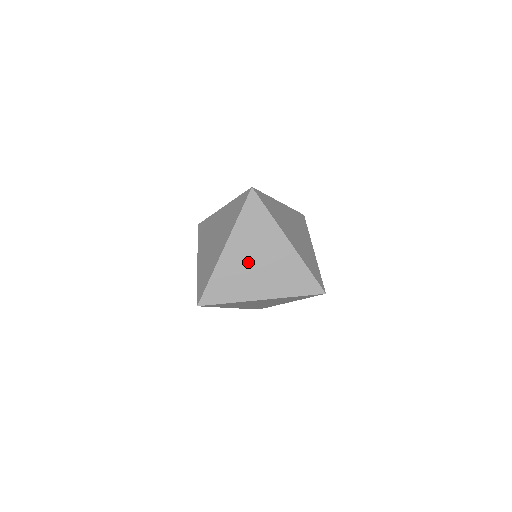
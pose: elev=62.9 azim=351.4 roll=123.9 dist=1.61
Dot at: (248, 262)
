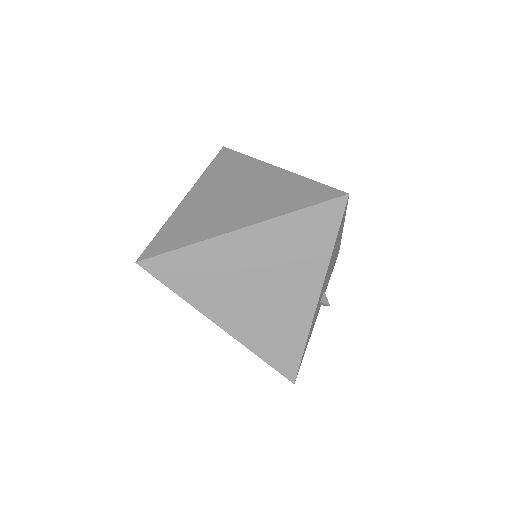
Dot at: occluded
